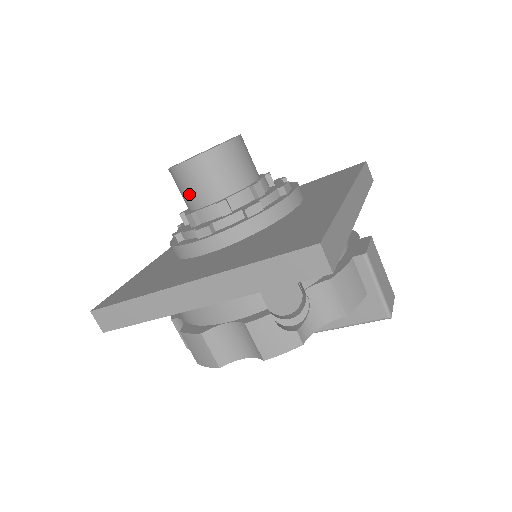
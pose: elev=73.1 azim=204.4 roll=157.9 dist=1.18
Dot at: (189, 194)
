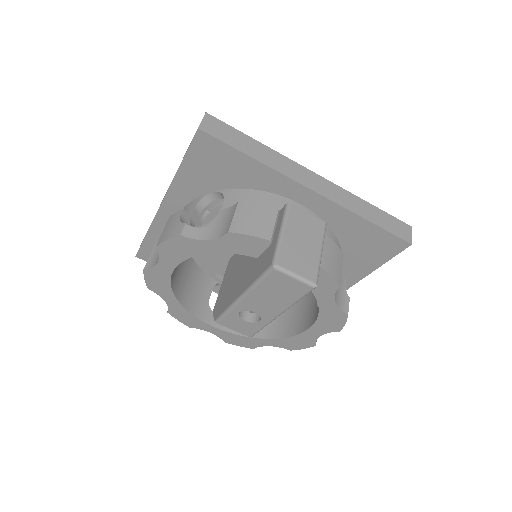
Dot at: occluded
